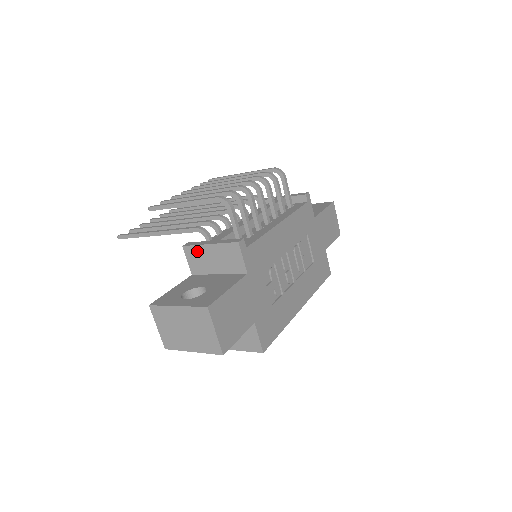
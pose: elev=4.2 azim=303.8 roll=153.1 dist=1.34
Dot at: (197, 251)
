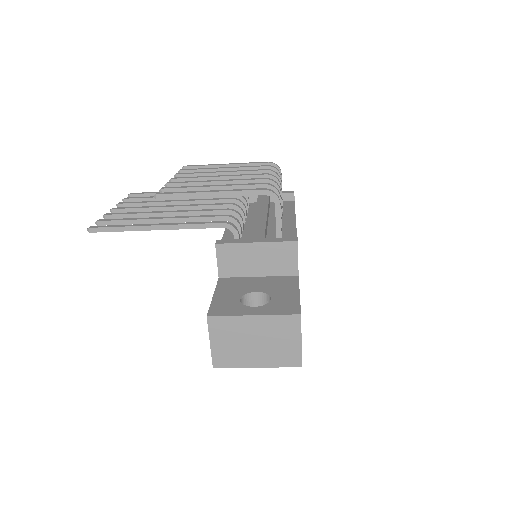
Dot at: (236, 250)
